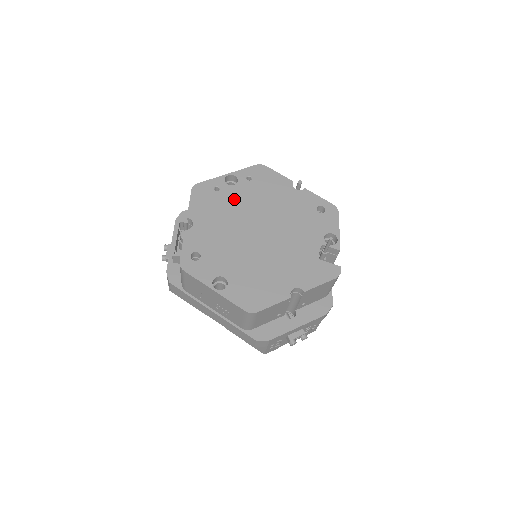
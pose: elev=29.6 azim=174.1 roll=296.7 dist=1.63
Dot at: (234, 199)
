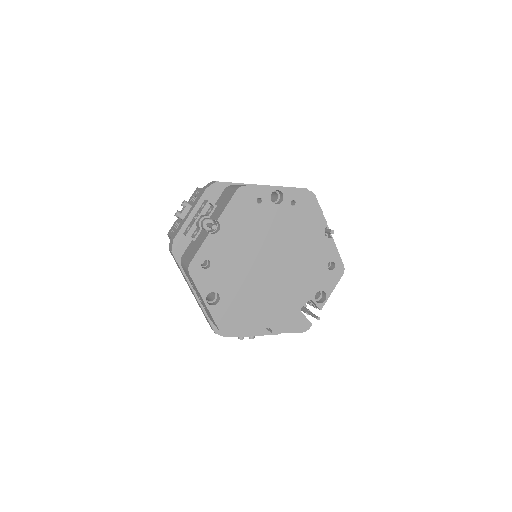
Dot at: (268, 220)
